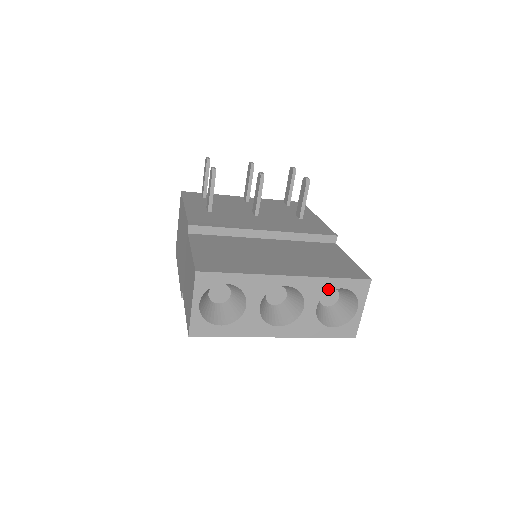
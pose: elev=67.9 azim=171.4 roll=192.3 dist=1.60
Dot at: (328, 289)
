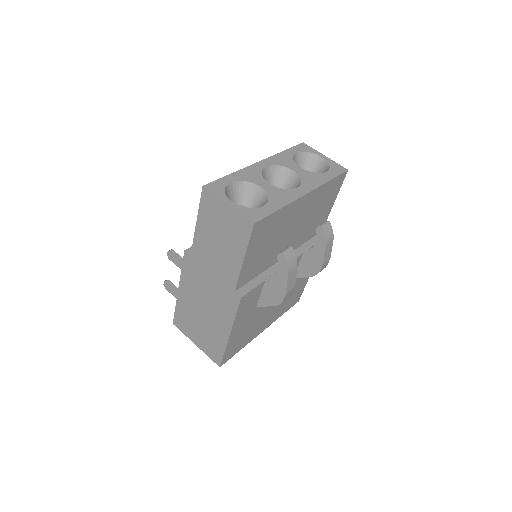
Dot at: (290, 157)
